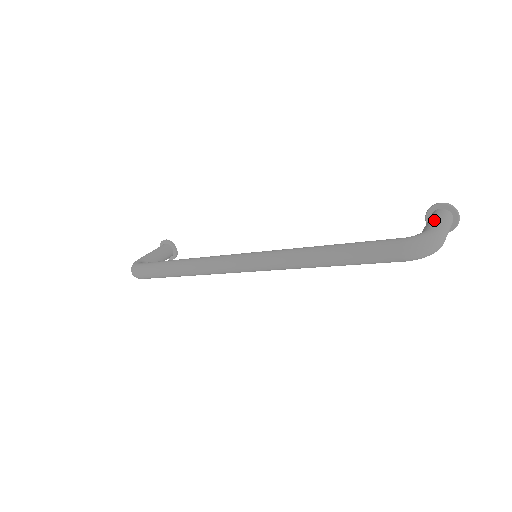
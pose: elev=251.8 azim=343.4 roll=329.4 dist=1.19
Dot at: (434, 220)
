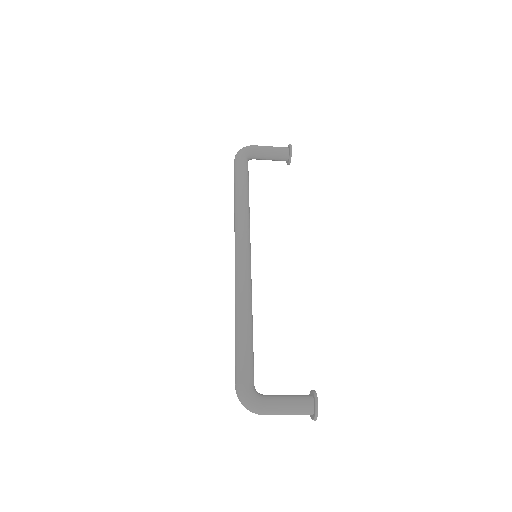
Dot at: (283, 402)
